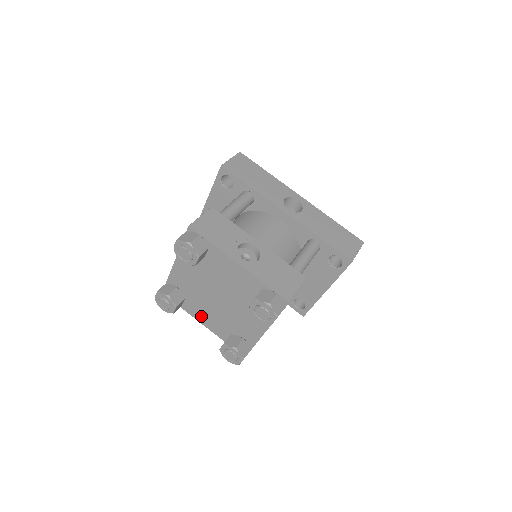
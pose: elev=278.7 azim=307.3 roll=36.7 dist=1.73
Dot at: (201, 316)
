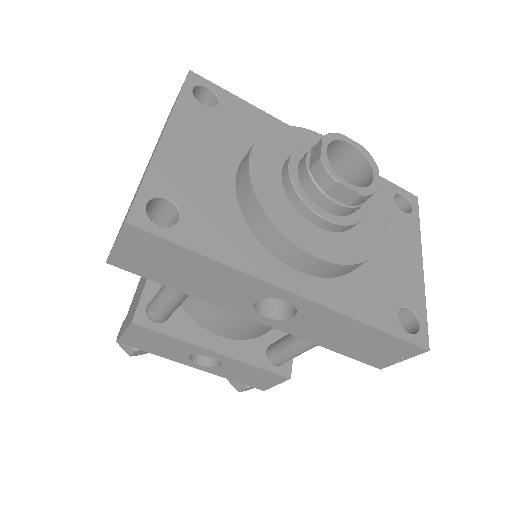
Dot at: occluded
